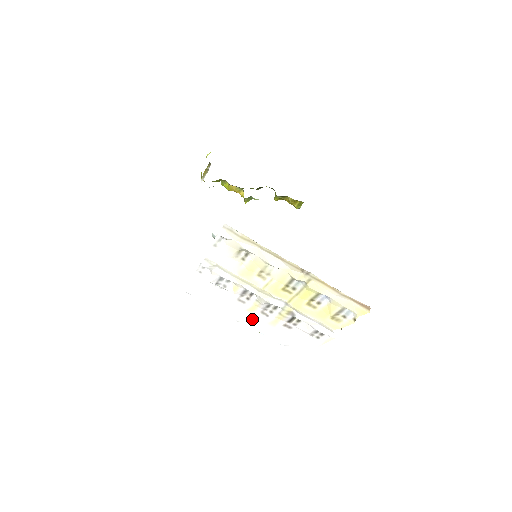
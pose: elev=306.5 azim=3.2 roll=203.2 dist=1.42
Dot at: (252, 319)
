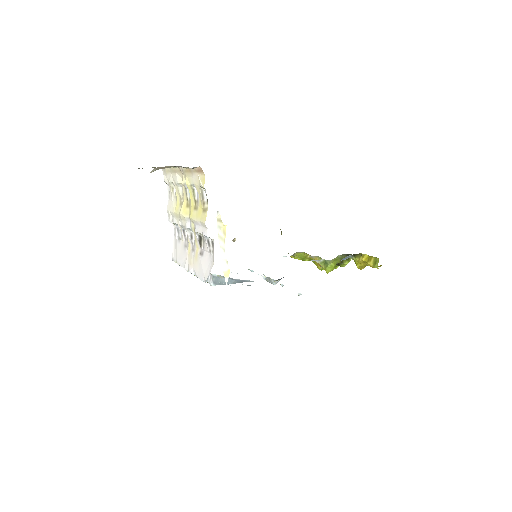
Dot at: (190, 261)
